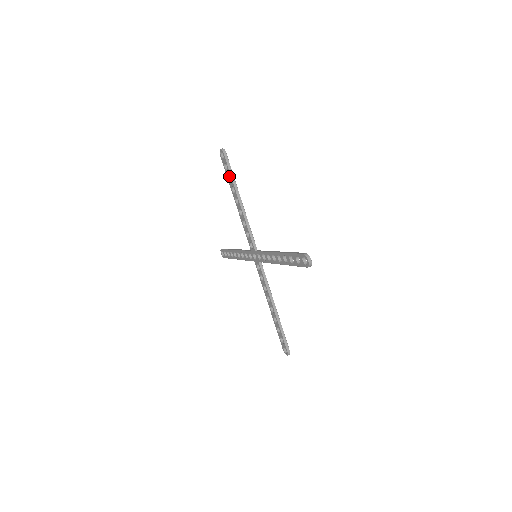
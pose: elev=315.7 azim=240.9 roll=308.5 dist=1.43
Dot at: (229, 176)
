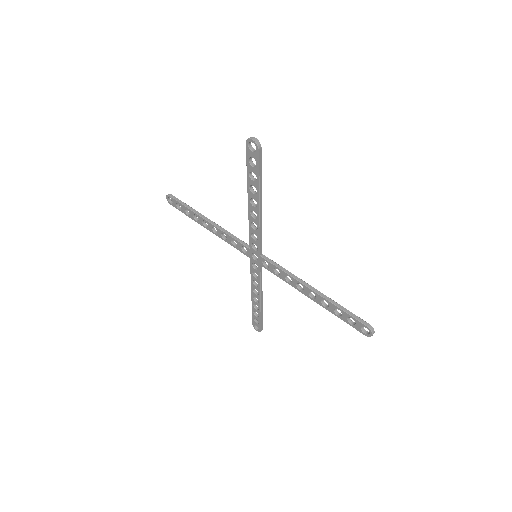
Dot at: (251, 171)
